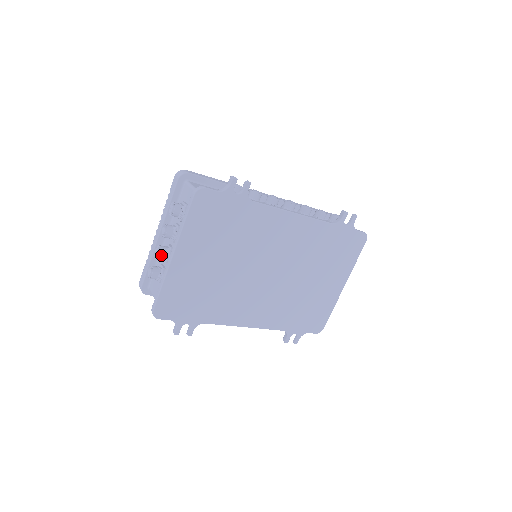
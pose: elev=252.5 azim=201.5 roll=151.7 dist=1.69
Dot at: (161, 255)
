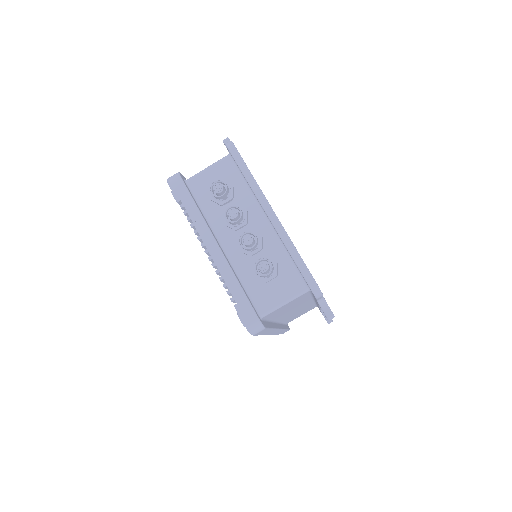
Dot at: (256, 237)
